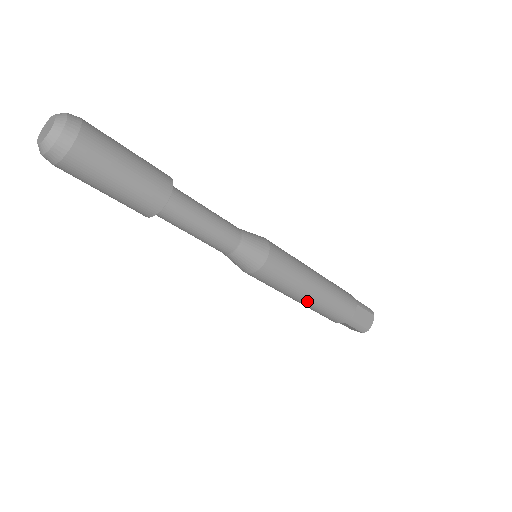
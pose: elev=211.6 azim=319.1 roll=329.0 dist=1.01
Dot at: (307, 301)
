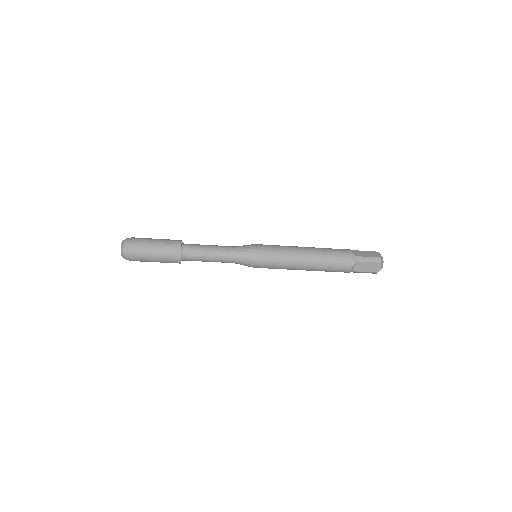
Dot at: occluded
